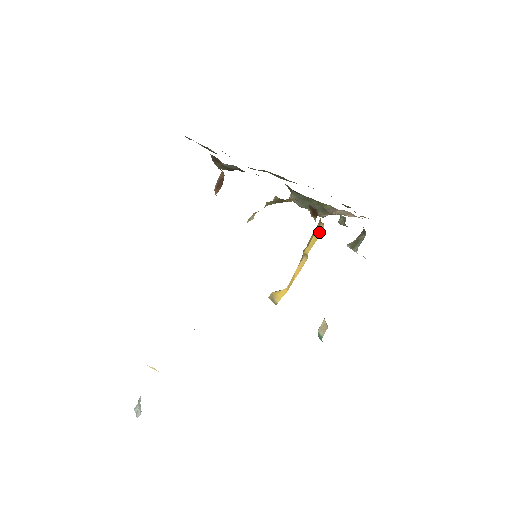
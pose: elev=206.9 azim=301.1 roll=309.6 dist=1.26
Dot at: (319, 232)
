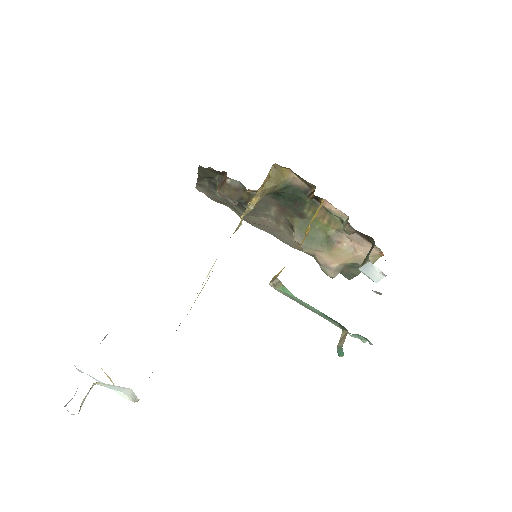
Dot at: (319, 208)
